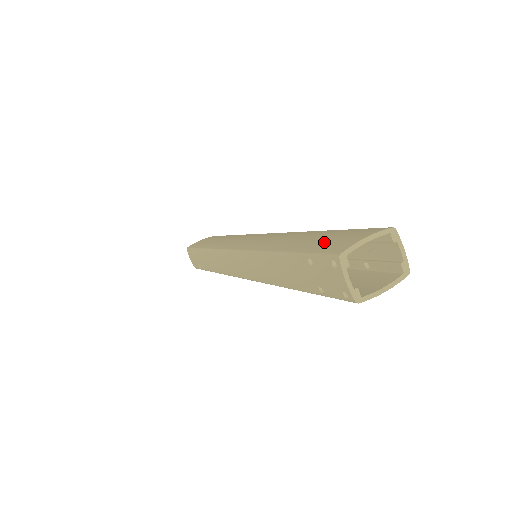
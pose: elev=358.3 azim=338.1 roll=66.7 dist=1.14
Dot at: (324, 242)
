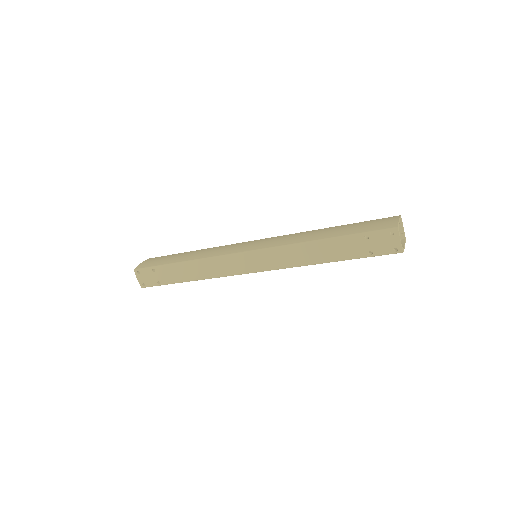
Dot at: (366, 227)
